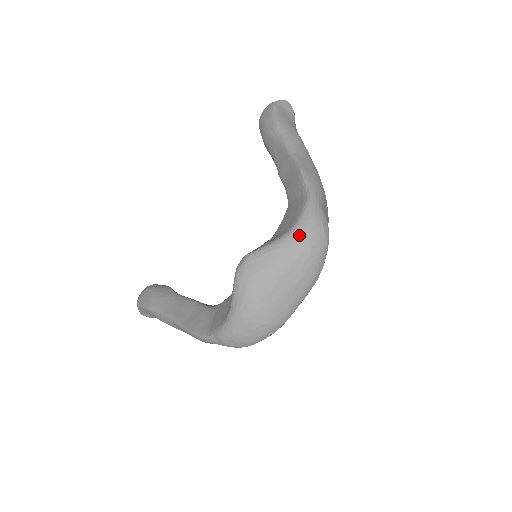
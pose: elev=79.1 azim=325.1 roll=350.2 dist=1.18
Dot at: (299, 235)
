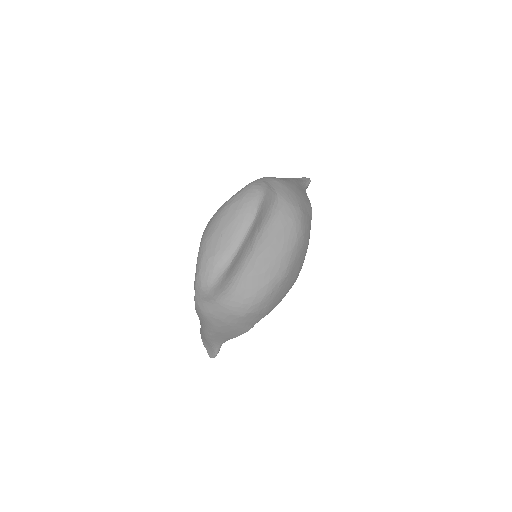
Dot at: (238, 192)
